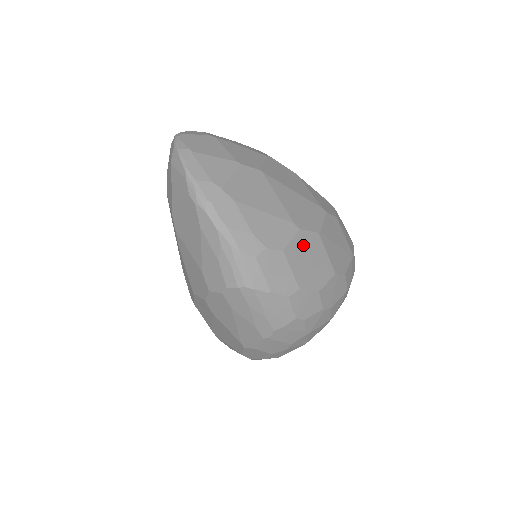
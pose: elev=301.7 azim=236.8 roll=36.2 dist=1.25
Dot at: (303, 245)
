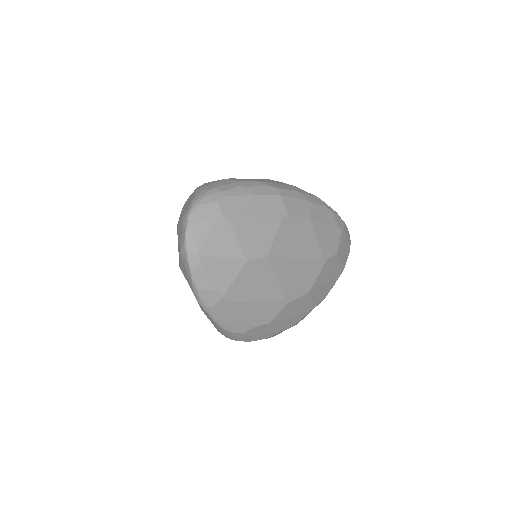
Dot at: (289, 309)
